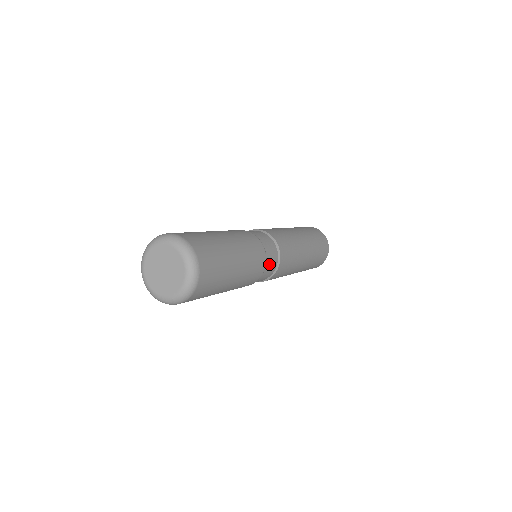
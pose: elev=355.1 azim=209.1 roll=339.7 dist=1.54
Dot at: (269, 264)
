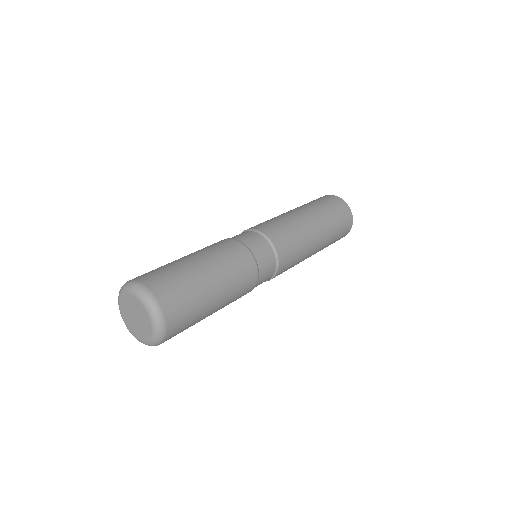
Dot at: (263, 266)
